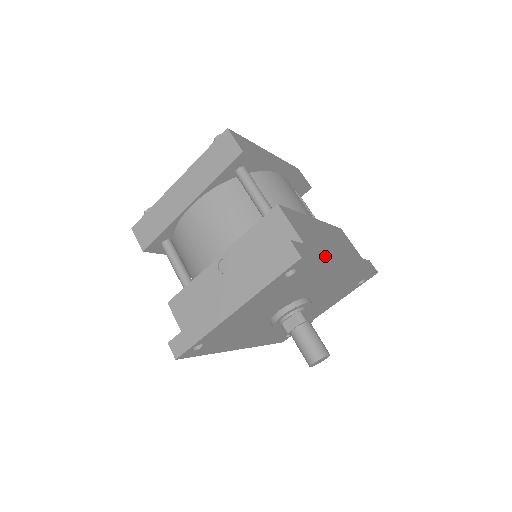
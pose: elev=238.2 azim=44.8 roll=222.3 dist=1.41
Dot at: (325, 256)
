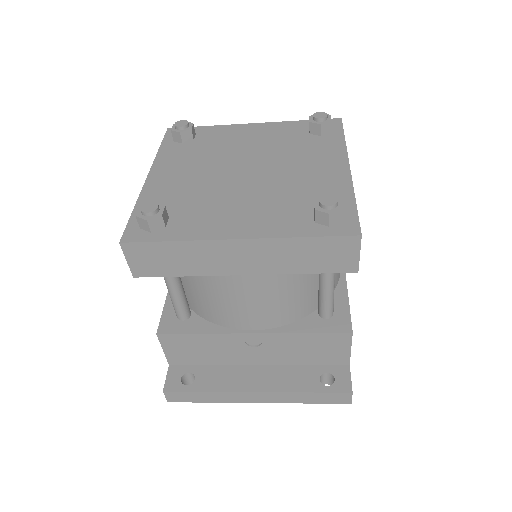
Dot at: occluded
